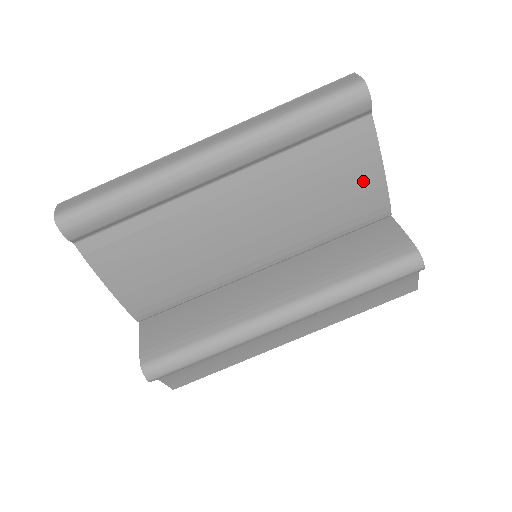
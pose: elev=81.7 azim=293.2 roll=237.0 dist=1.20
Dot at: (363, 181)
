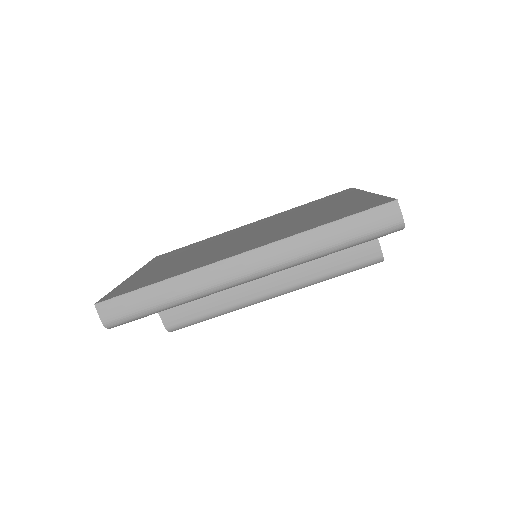
Dot at: occluded
